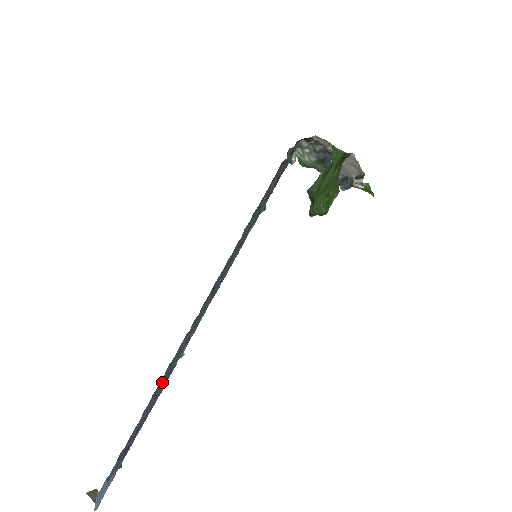
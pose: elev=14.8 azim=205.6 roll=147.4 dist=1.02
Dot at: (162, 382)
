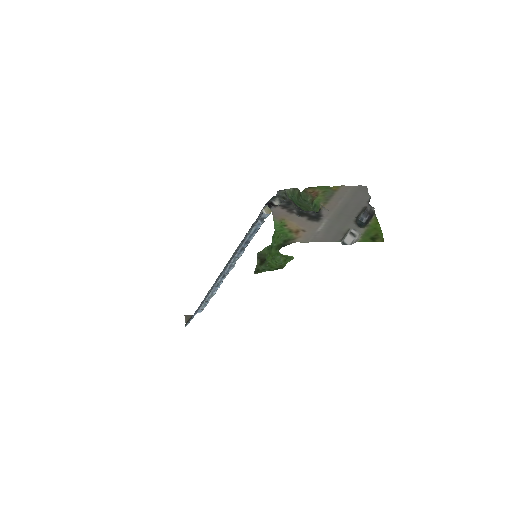
Dot at: occluded
